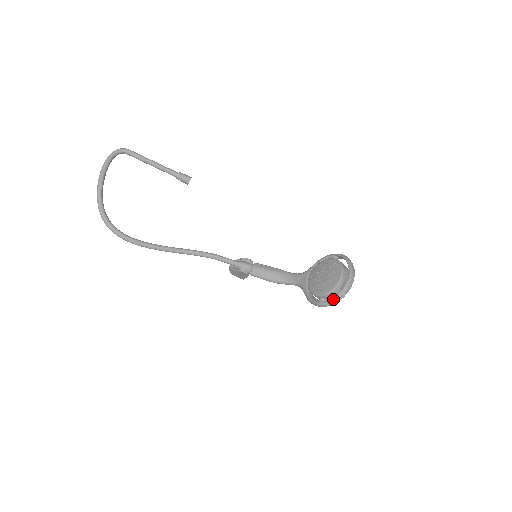
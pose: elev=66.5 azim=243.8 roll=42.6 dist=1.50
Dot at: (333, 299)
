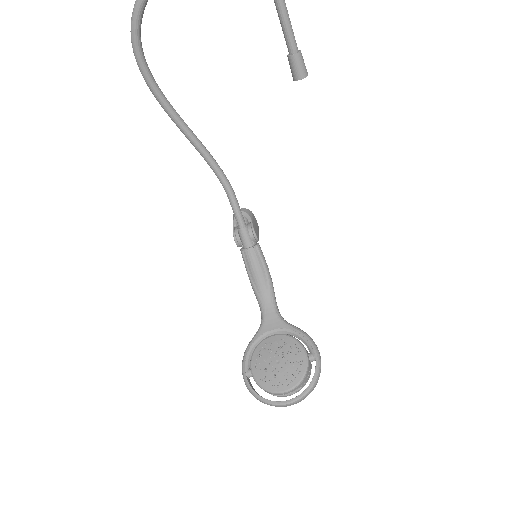
Dot at: (253, 393)
